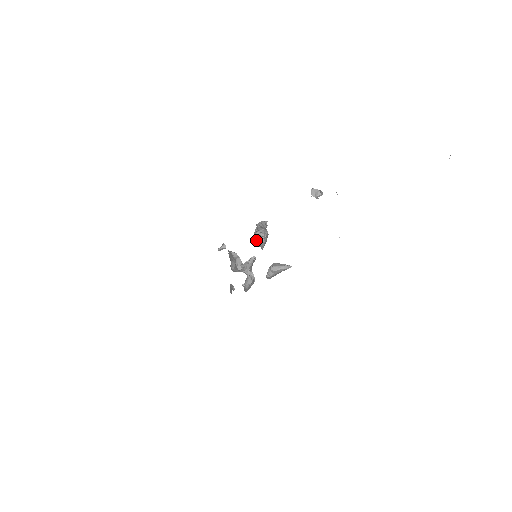
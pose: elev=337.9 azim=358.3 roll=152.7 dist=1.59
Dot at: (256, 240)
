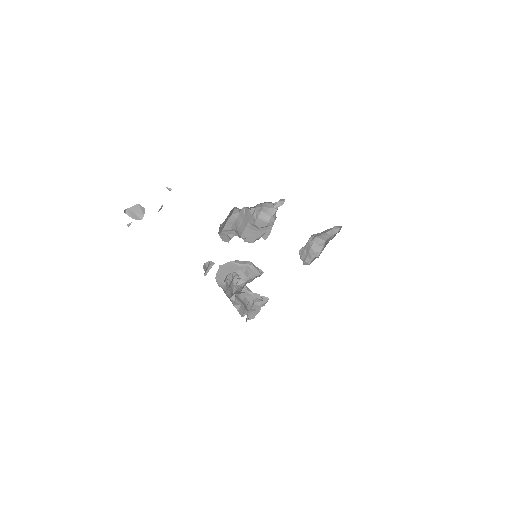
Dot at: (251, 231)
